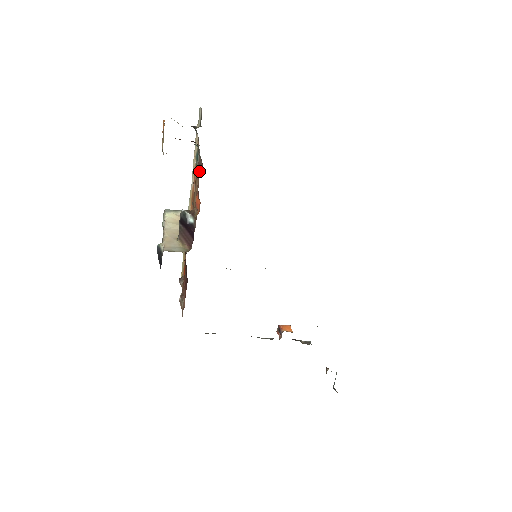
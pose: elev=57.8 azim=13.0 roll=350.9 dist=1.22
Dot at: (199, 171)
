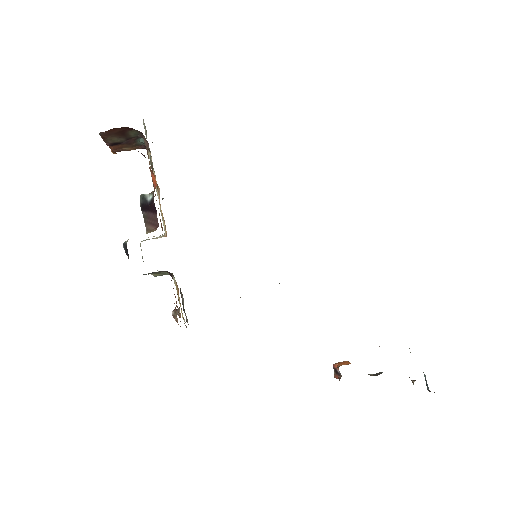
Dot at: (147, 152)
